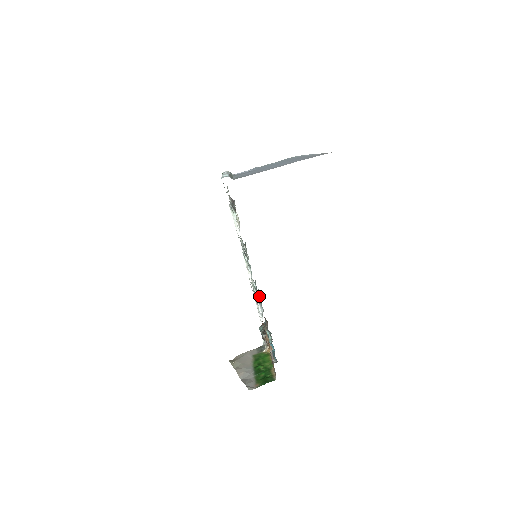
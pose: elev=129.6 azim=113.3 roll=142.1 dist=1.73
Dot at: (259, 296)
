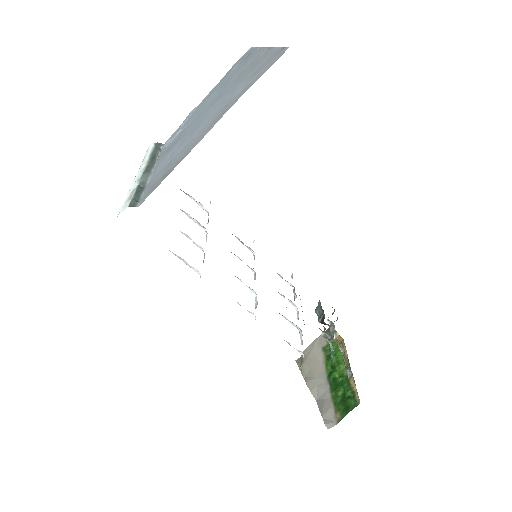
Dot at: (293, 287)
